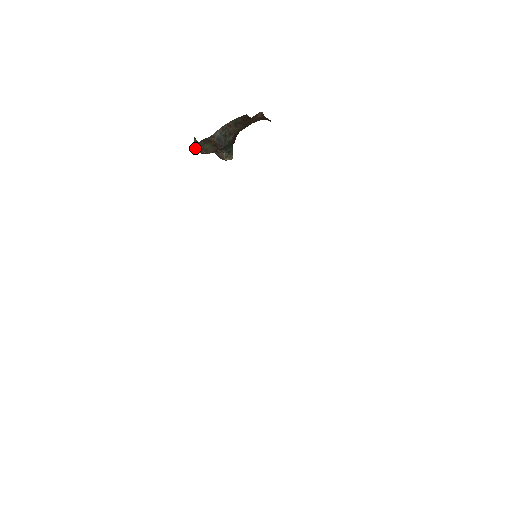
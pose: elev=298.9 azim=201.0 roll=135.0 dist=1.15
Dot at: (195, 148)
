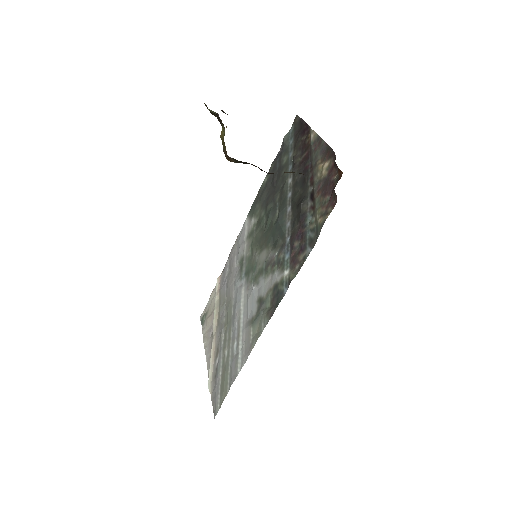
Dot at: (230, 160)
